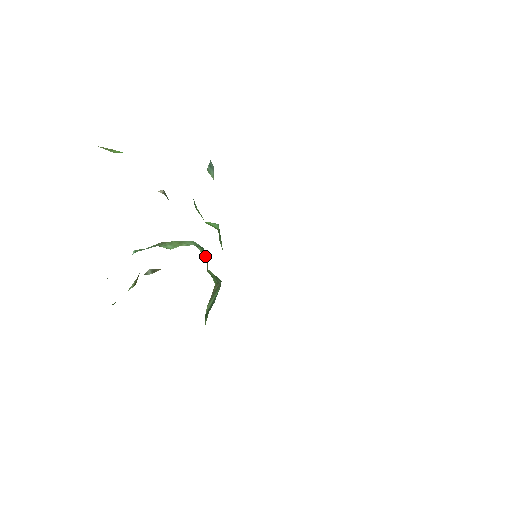
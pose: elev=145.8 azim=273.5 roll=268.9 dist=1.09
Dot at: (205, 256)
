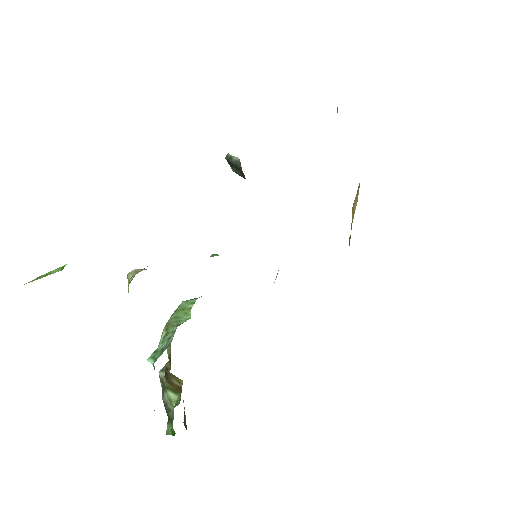
Dot at: occluded
